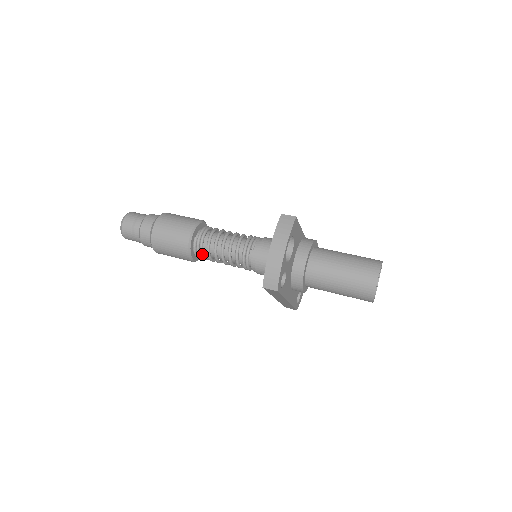
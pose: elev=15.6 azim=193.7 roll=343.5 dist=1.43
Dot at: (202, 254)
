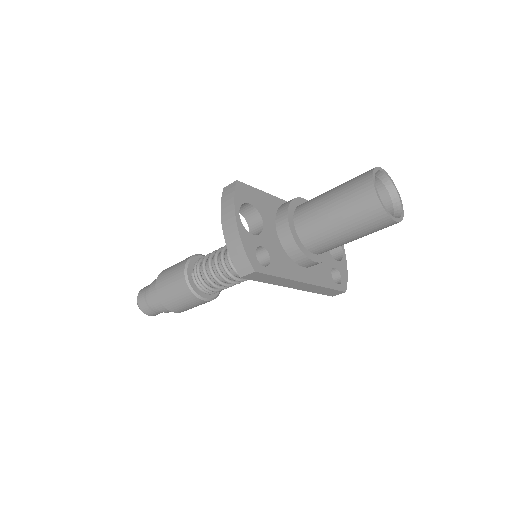
Dot at: (206, 287)
